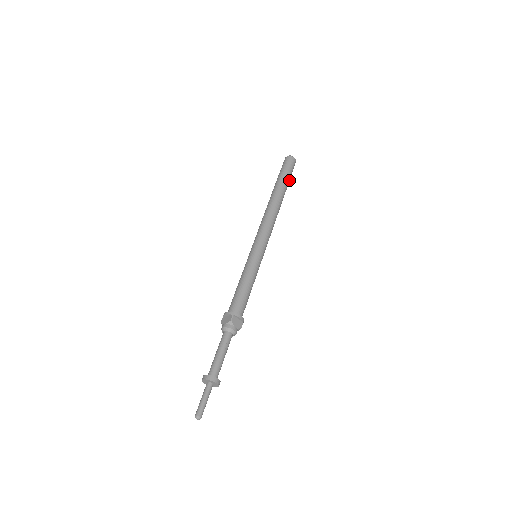
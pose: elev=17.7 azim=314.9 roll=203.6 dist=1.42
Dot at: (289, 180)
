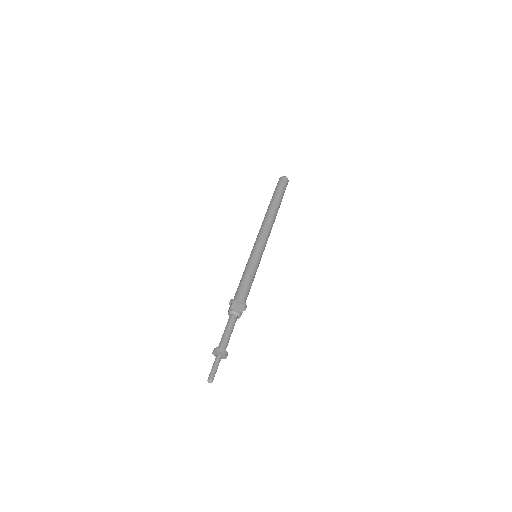
Dot at: (282, 194)
